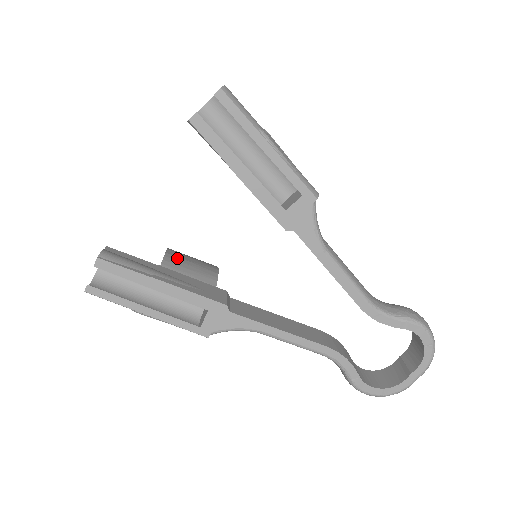
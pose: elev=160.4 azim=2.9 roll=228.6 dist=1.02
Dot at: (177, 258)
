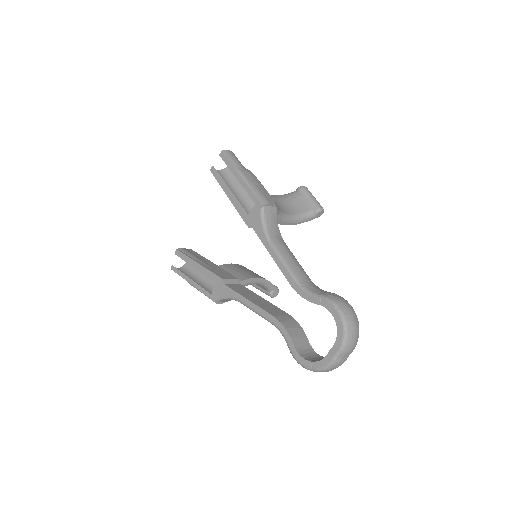
Dot at: (236, 266)
